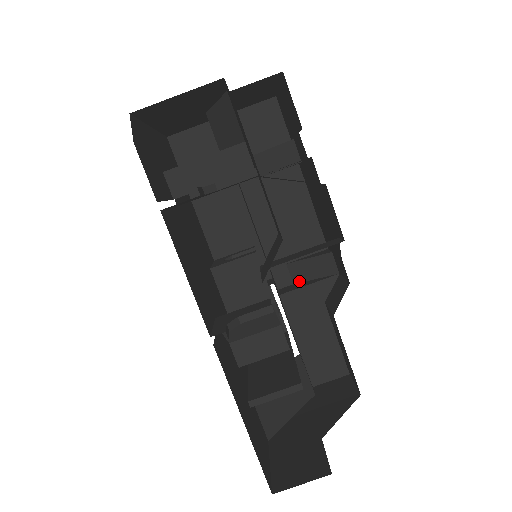
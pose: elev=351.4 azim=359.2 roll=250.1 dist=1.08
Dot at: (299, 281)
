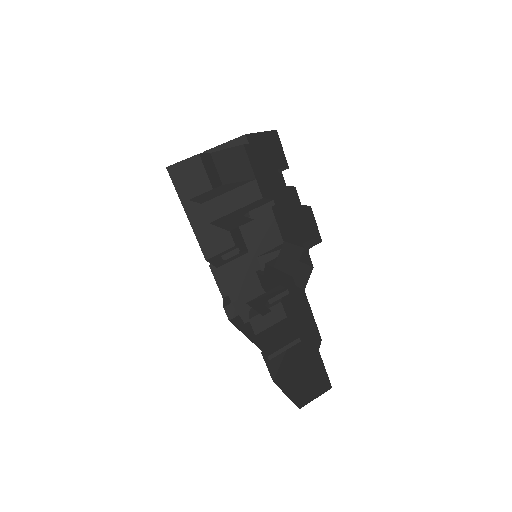
Dot at: occluded
